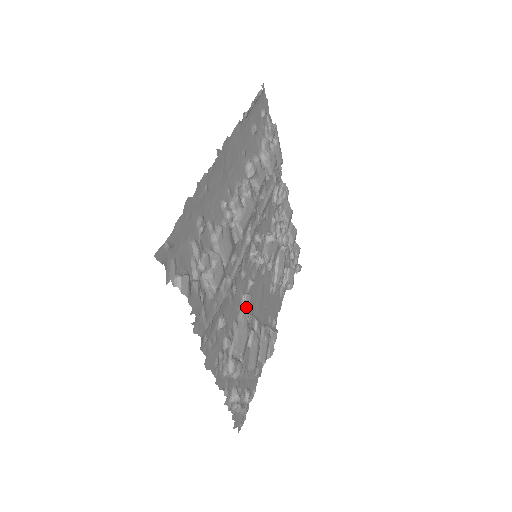
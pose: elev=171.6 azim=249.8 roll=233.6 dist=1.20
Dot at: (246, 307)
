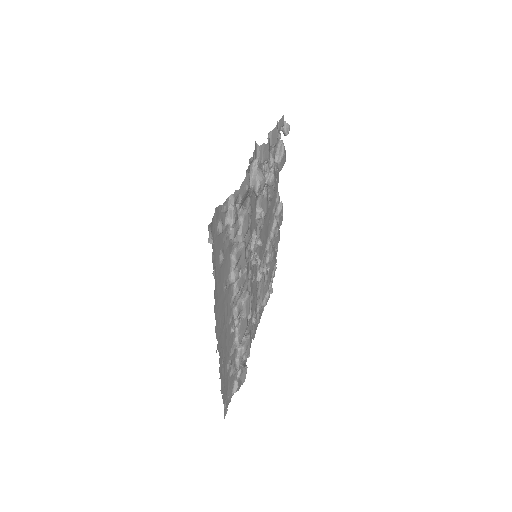
Dot at: occluded
